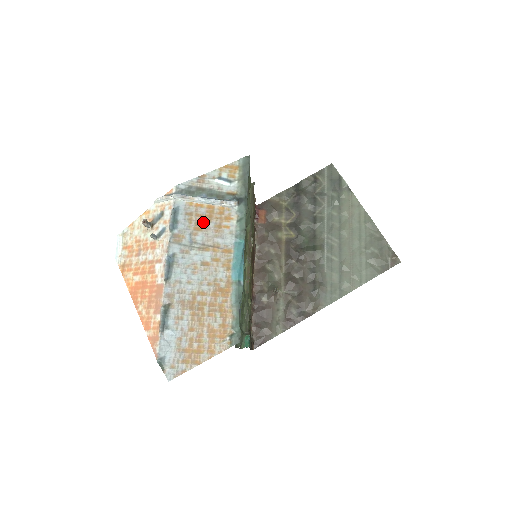
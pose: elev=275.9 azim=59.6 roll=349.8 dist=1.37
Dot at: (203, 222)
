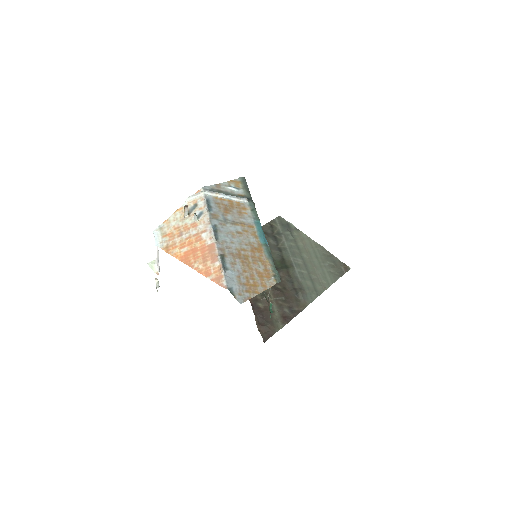
Dot at: (228, 209)
